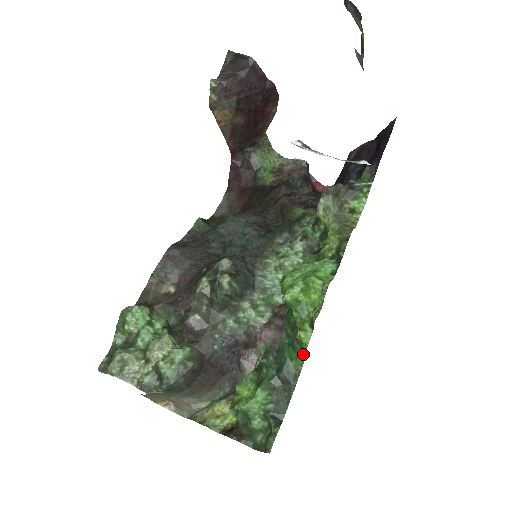
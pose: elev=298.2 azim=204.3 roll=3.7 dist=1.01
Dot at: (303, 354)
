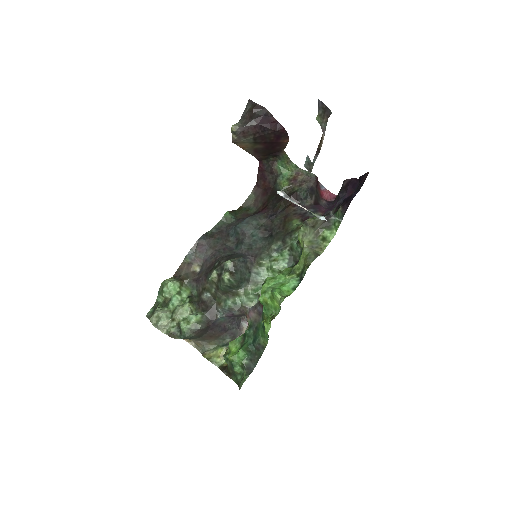
Dot at: (268, 336)
